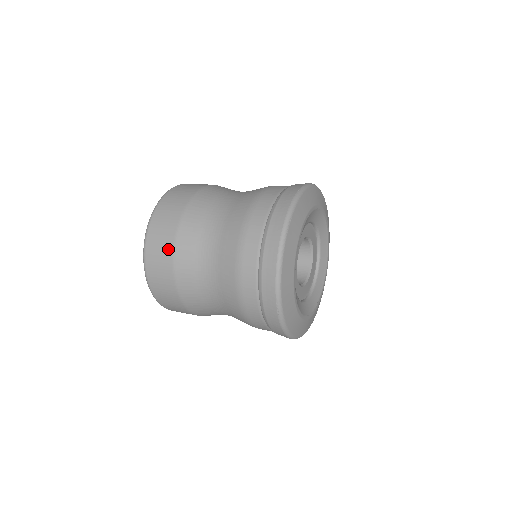
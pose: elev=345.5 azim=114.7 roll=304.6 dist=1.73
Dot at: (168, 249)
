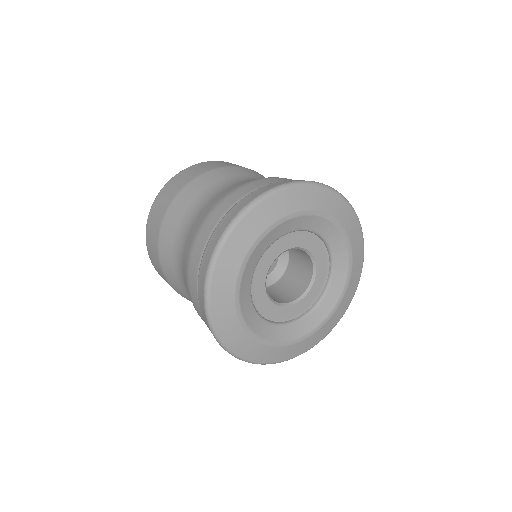
Dot at: (164, 209)
